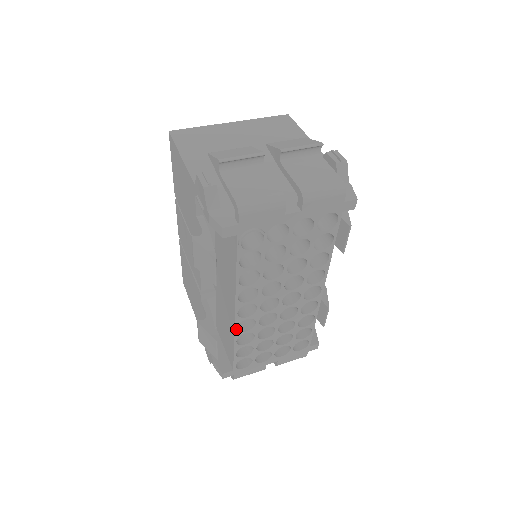
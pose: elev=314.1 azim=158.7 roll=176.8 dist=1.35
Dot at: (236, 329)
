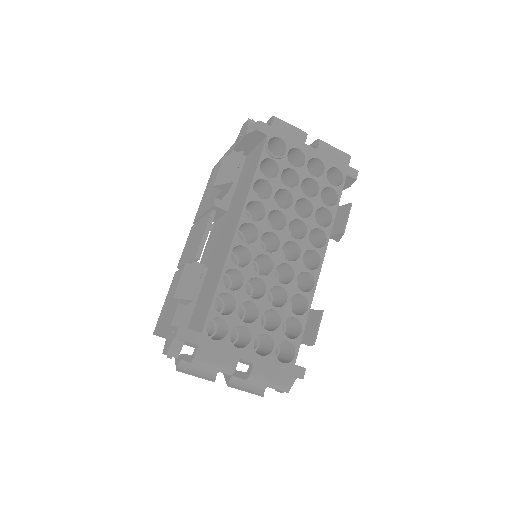
Dot at: (230, 254)
